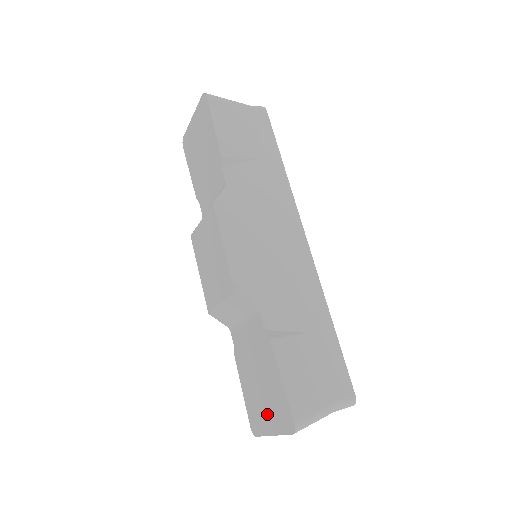
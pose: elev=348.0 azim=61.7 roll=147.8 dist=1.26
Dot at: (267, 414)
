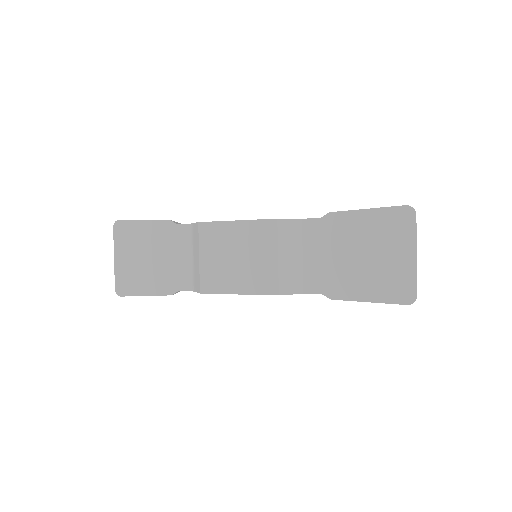
Dot at: (395, 255)
